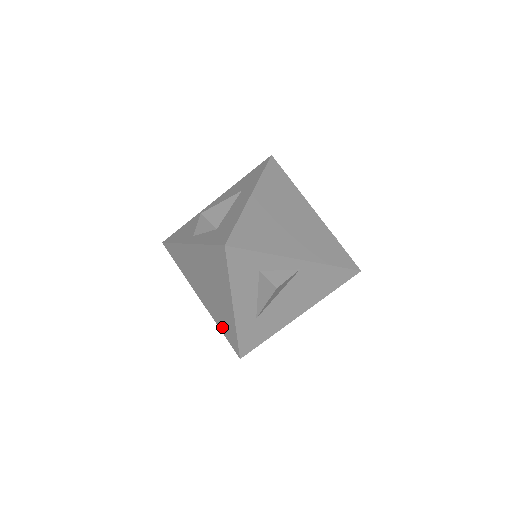
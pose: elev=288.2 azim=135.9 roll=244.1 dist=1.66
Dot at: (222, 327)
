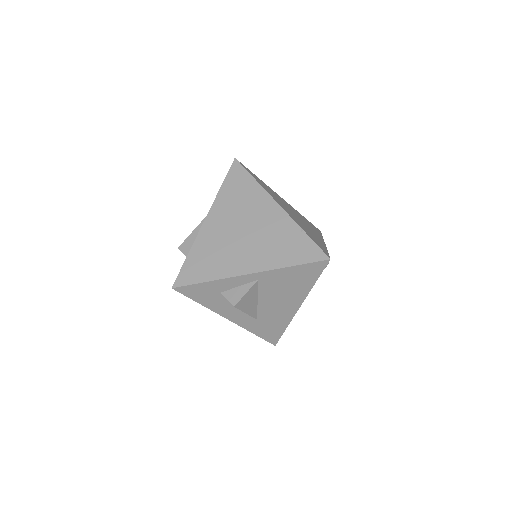
Dot at: occluded
